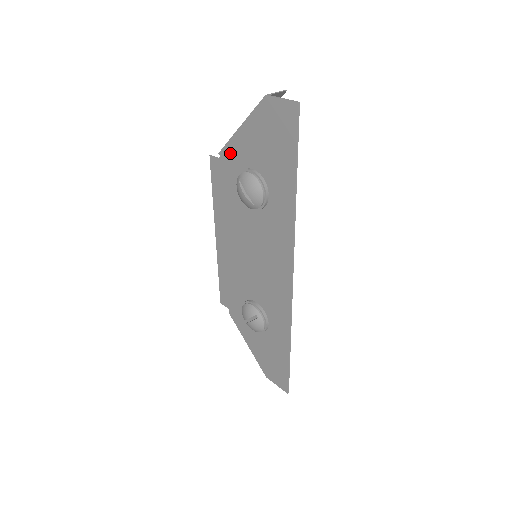
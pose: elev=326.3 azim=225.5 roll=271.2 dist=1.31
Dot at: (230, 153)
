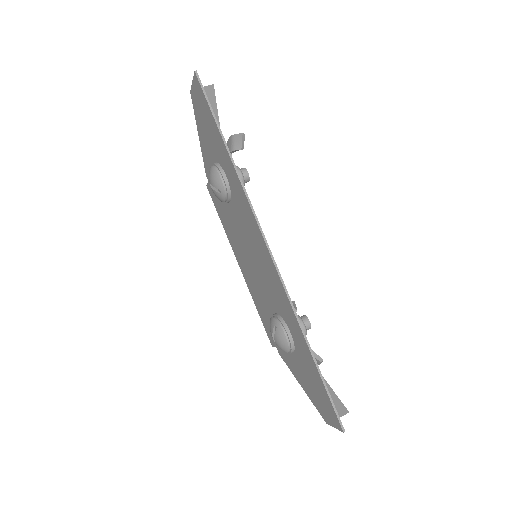
Dot at: (207, 167)
